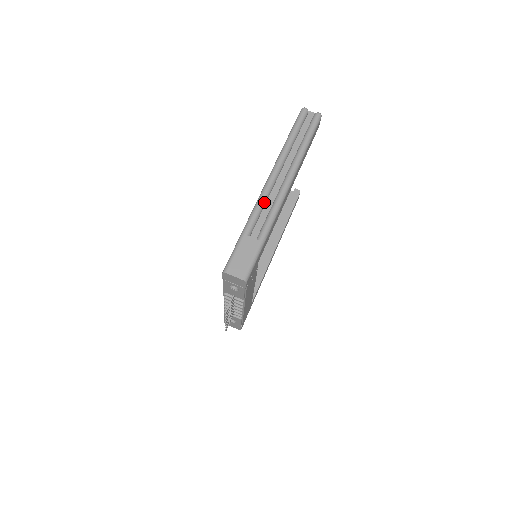
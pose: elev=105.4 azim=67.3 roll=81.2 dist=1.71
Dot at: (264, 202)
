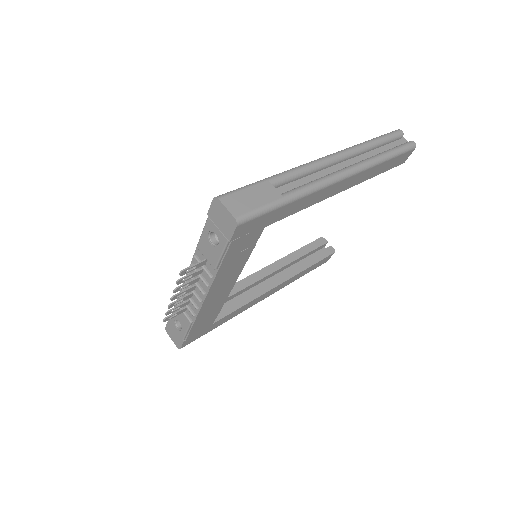
Dot at: (311, 170)
